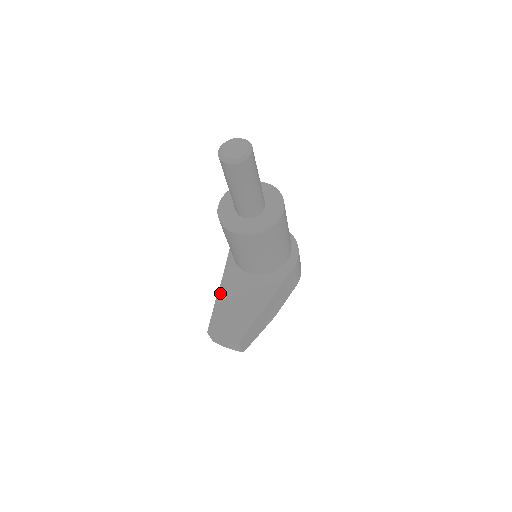
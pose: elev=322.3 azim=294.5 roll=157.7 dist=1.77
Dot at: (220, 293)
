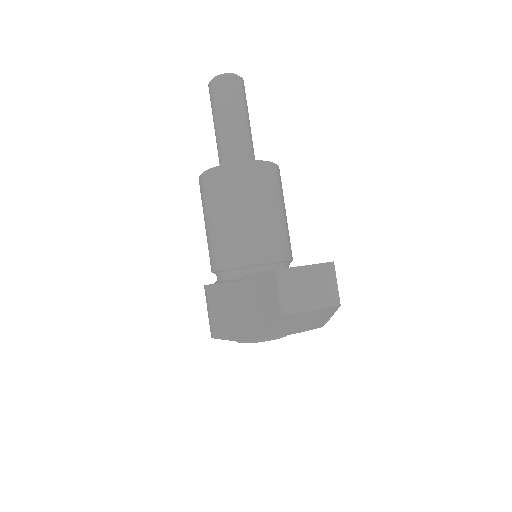
Dot at: occluded
